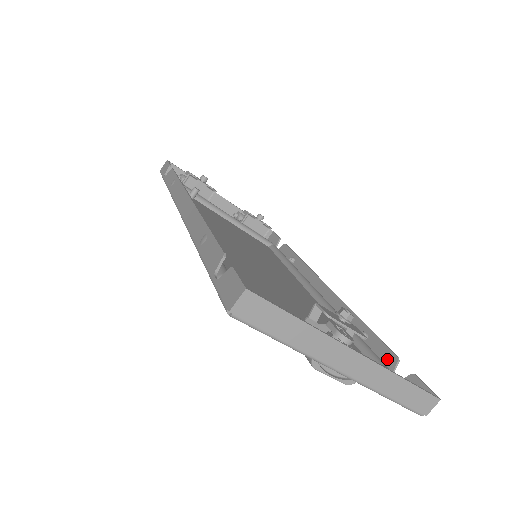
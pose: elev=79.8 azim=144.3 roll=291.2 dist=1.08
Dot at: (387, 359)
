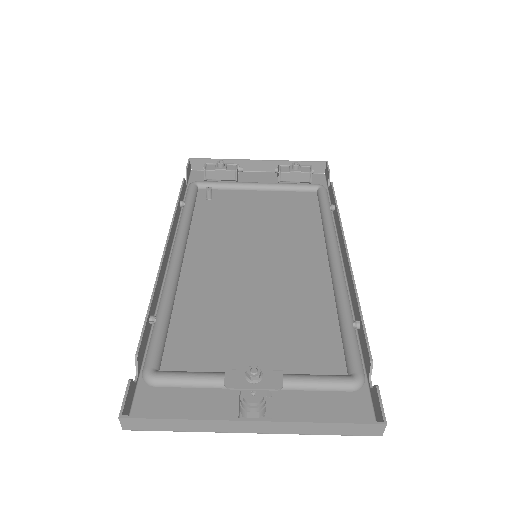
Dot at: (366, 360)
